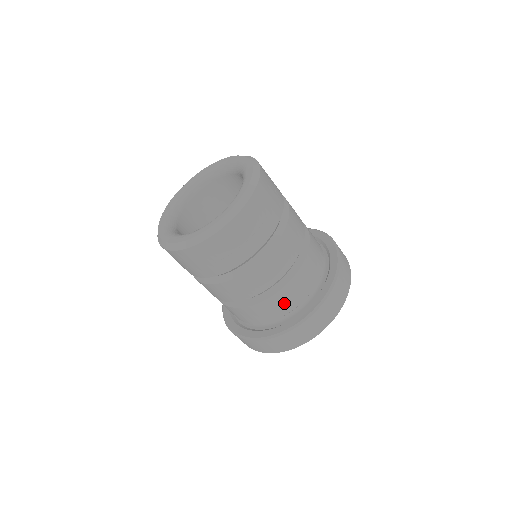
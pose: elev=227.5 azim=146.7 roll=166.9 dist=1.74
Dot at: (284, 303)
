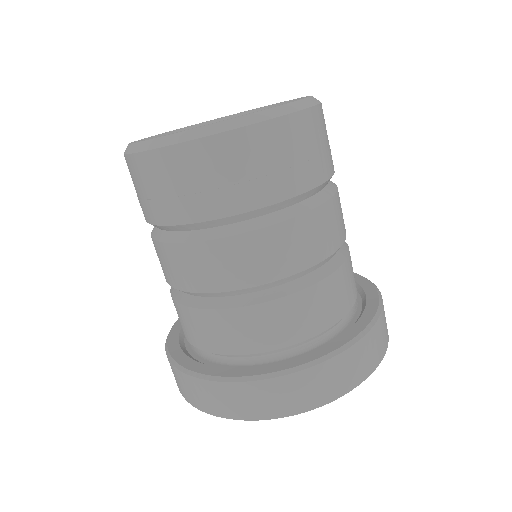
Dot at: (222, 334)
